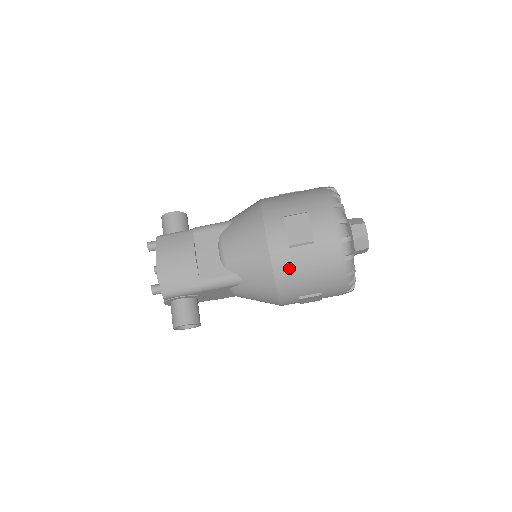
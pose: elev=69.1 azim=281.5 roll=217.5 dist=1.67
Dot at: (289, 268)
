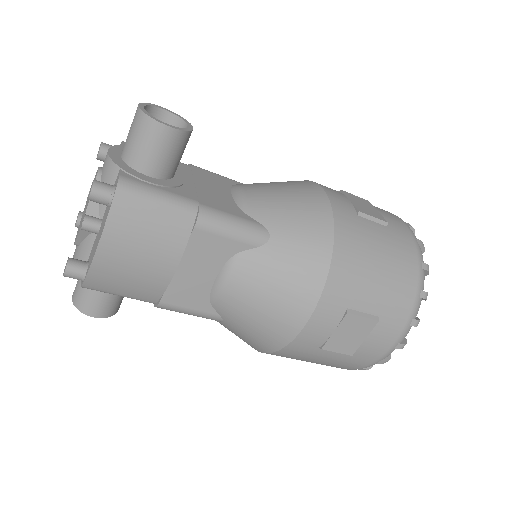
Dot at: (296, 356)
